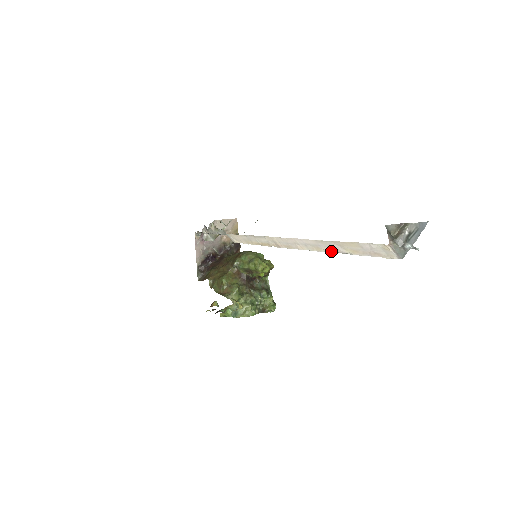
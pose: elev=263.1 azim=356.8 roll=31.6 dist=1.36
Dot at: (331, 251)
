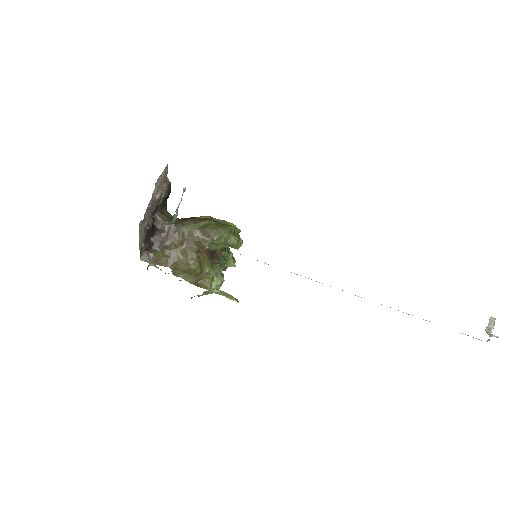
Dot at: (408, 314)
